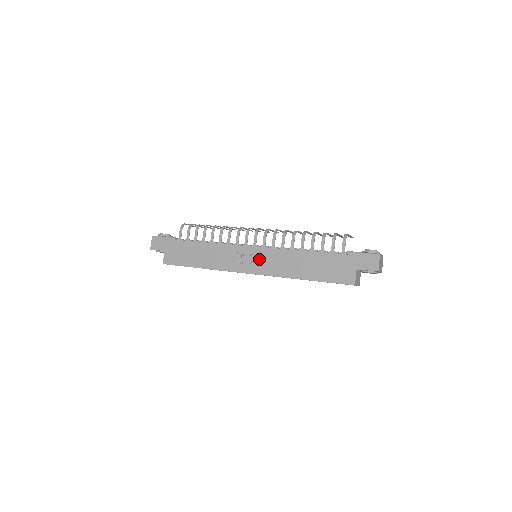
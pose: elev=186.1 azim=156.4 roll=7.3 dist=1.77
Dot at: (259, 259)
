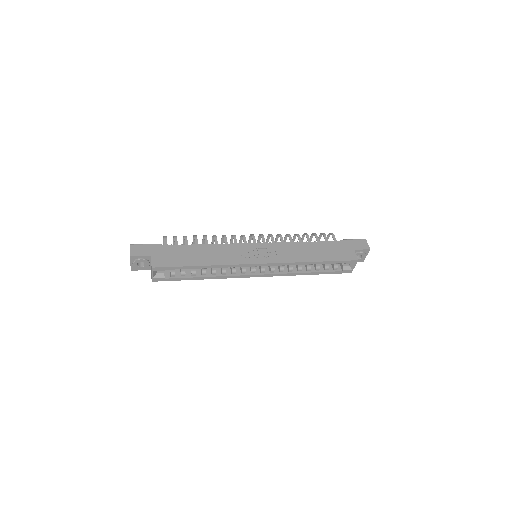
Dot at: (266, 252)
